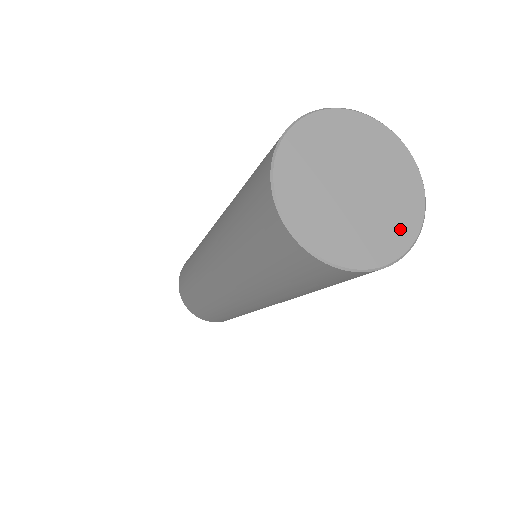
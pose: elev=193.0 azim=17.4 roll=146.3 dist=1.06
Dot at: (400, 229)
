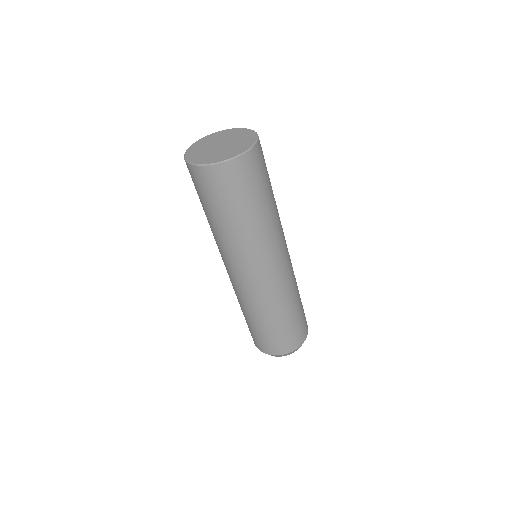
Dot at: (247, 135)
